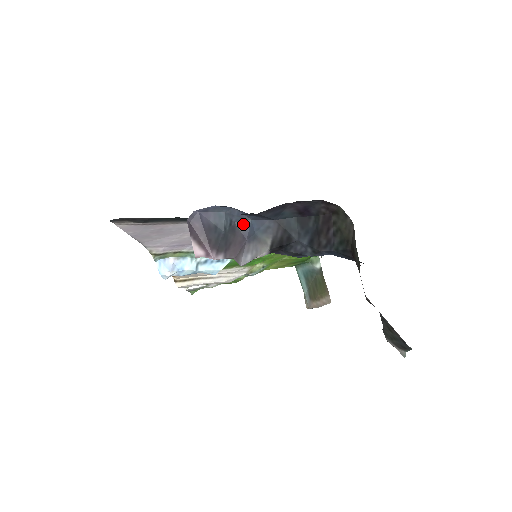
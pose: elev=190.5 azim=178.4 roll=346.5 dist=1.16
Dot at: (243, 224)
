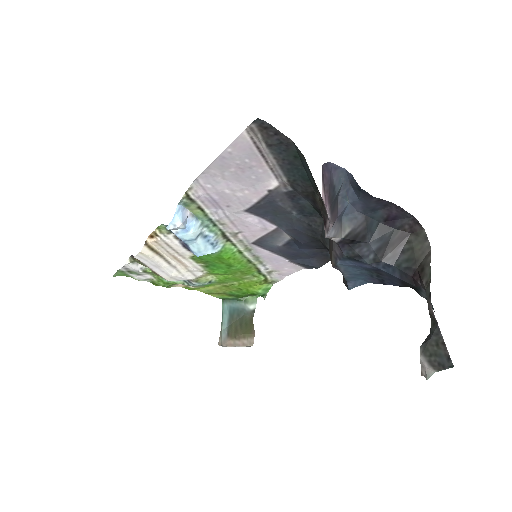
Dot at: (343, 202)
